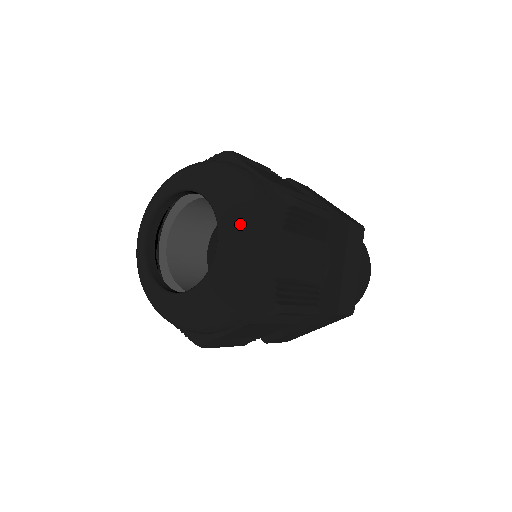
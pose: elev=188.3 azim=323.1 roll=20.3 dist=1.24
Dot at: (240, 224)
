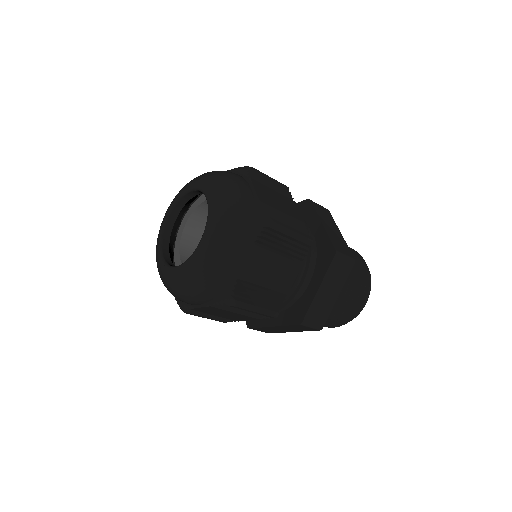
Dot at: (216, 181)
